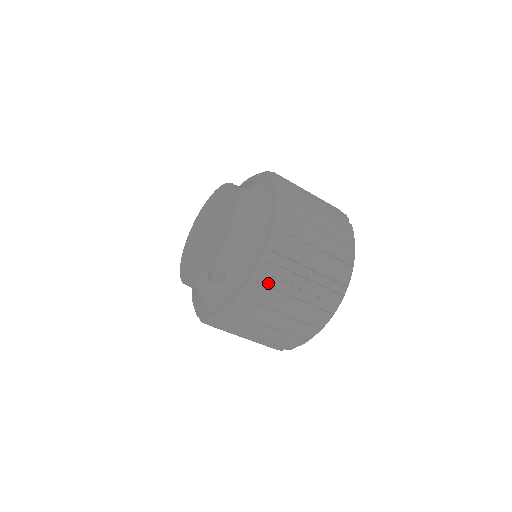
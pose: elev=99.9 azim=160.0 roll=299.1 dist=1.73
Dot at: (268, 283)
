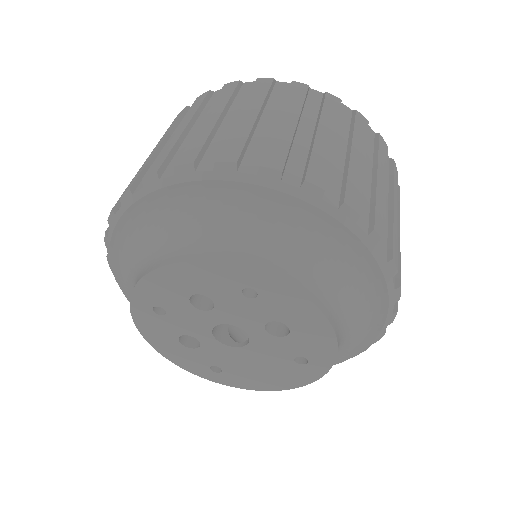
Dot at: occluded
